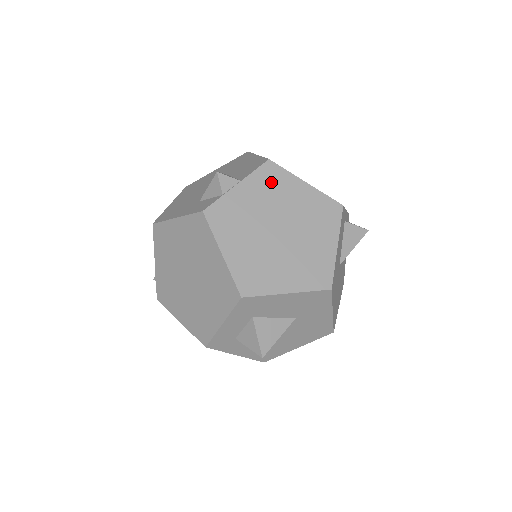
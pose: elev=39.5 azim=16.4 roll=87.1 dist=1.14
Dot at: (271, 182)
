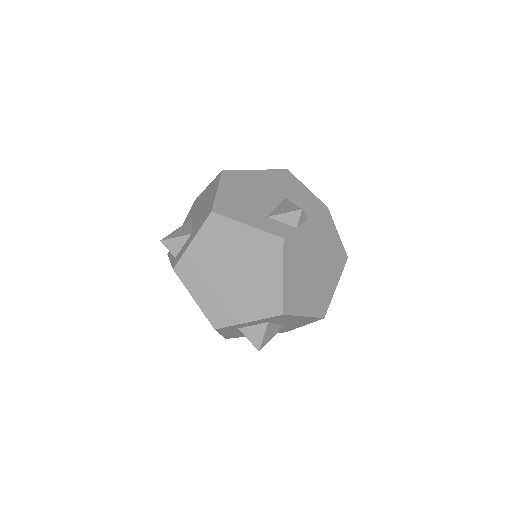
Dot at: (323, 227)
